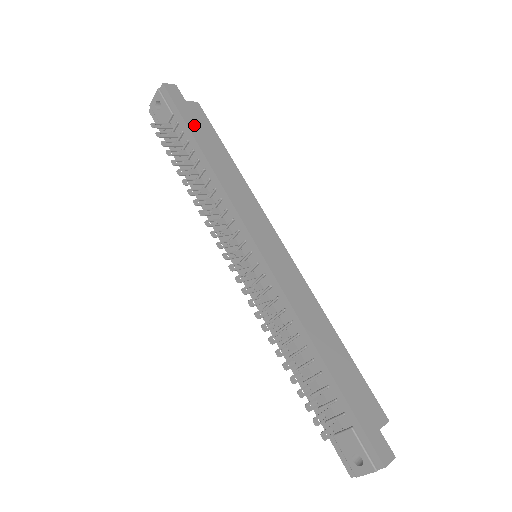
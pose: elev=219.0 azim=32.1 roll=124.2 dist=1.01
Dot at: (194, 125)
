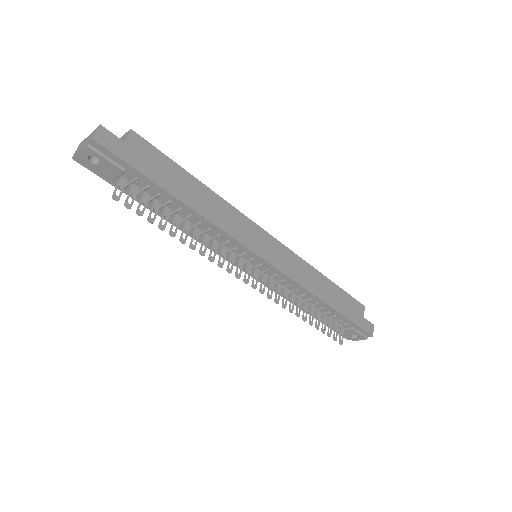
Dot at: (155, 173)
